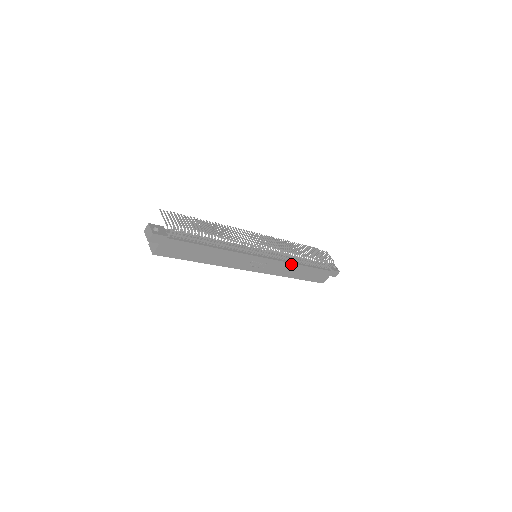
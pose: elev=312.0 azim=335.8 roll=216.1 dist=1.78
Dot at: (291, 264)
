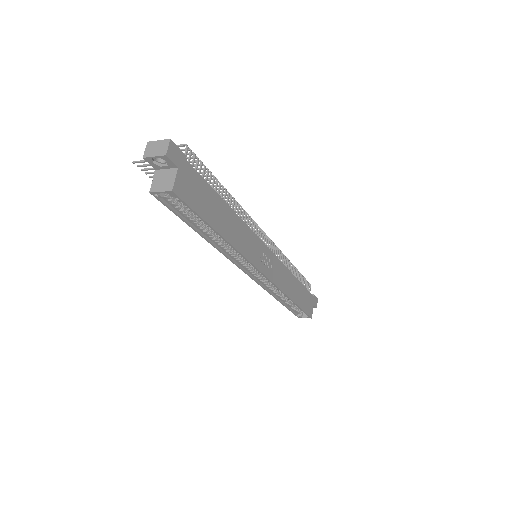
Dot at: (288, 272)
